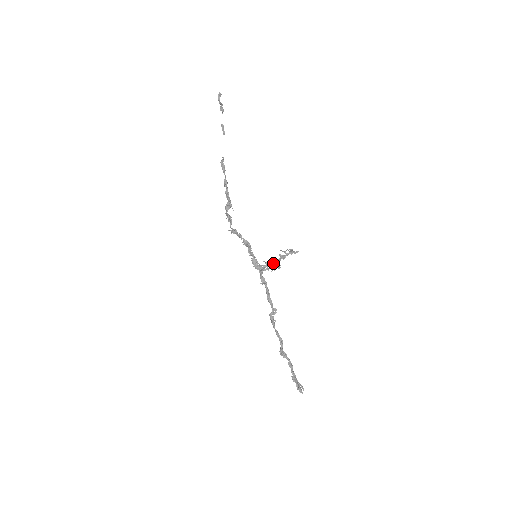
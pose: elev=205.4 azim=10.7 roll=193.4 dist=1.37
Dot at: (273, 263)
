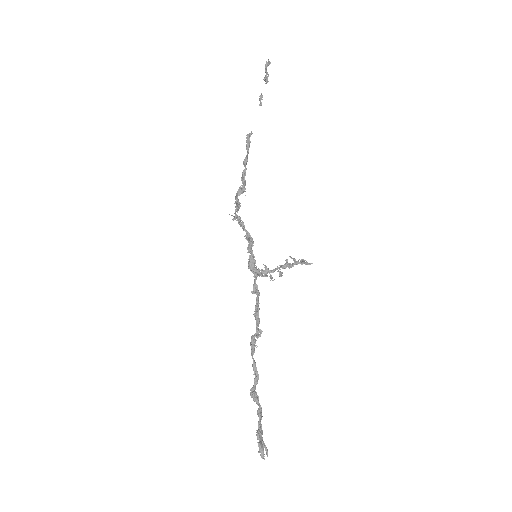
Dot at: (275, 270)
